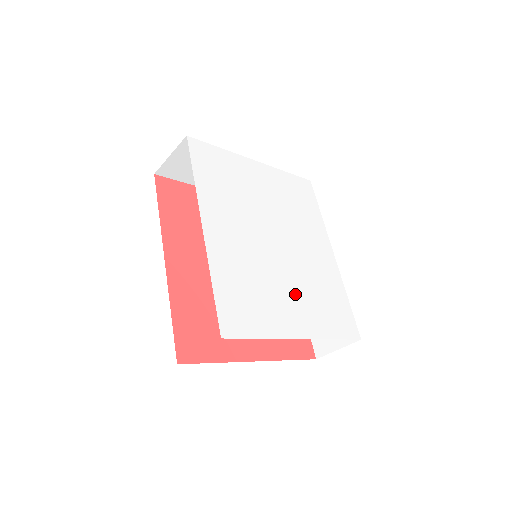
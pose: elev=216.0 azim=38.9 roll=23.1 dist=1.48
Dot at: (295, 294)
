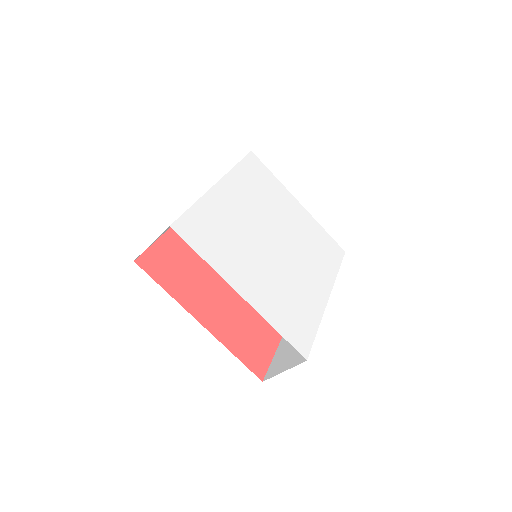
Dot at: (262, 275)
